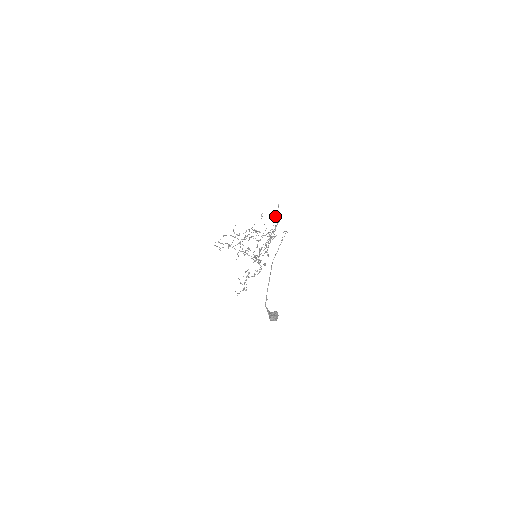
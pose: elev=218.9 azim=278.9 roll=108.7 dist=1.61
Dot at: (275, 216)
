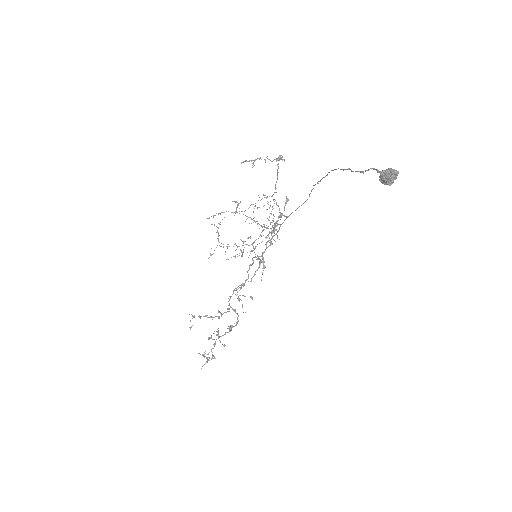
Dot at: occluded
